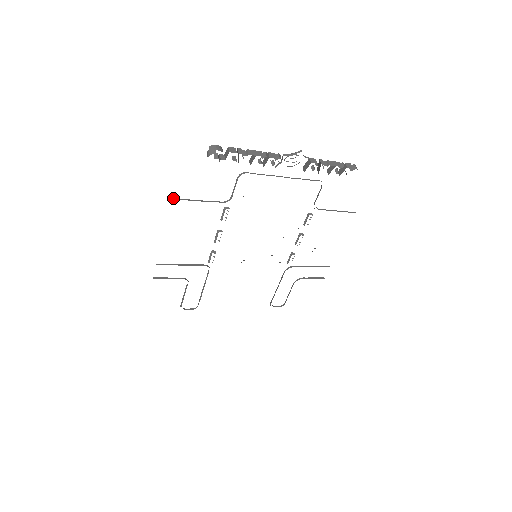
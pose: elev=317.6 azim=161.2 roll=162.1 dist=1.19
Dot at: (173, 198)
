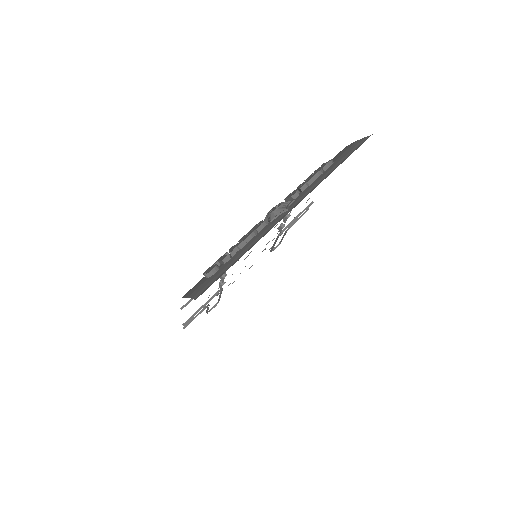
Dot at: (183, 306)
